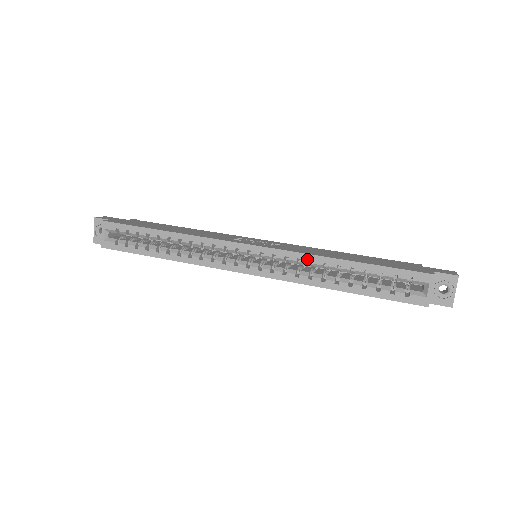
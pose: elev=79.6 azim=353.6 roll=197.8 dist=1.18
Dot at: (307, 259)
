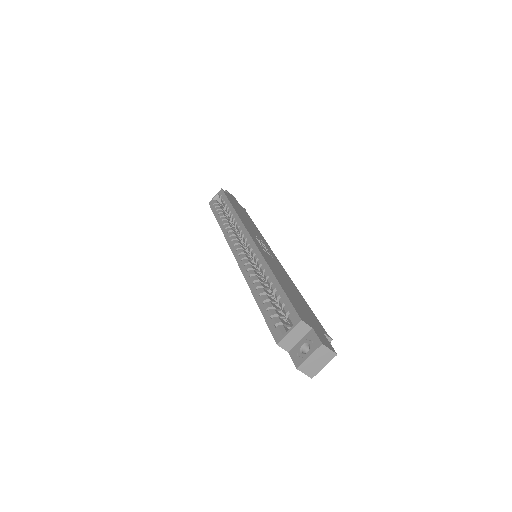
Dot at: (261, 261)
